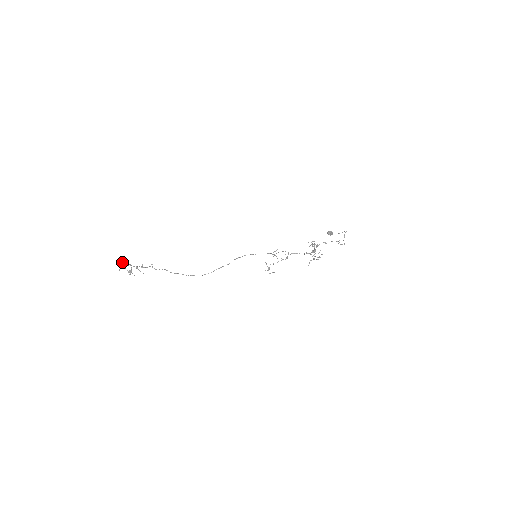
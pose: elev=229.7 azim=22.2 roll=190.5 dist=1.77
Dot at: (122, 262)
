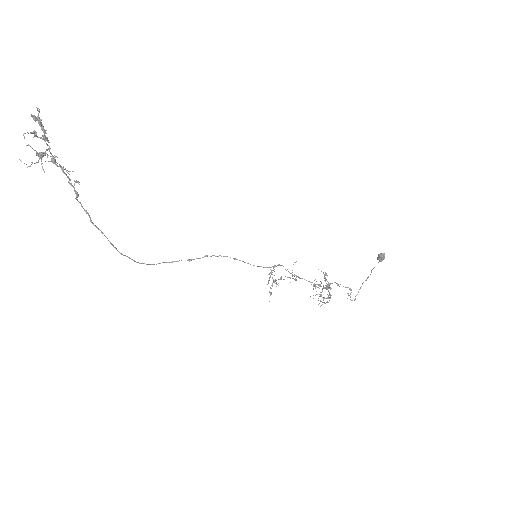
Dot at: (39, 123)
